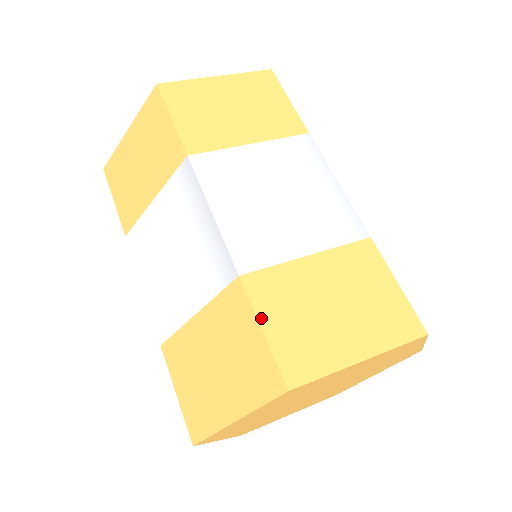
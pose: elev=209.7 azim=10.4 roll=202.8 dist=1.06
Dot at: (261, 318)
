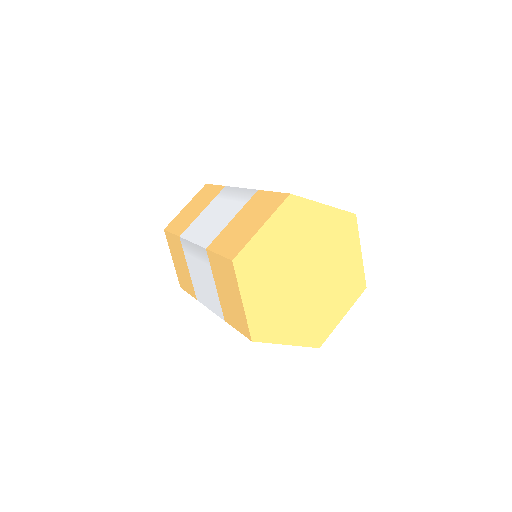
Dot at: occluded
